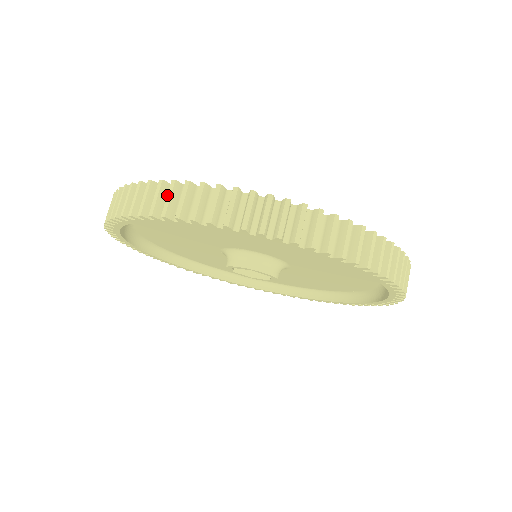
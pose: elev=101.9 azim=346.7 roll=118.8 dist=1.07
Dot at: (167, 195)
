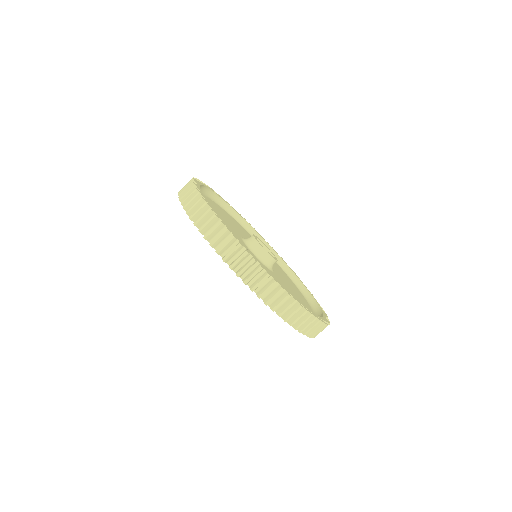
Dot at: (203, 214)
